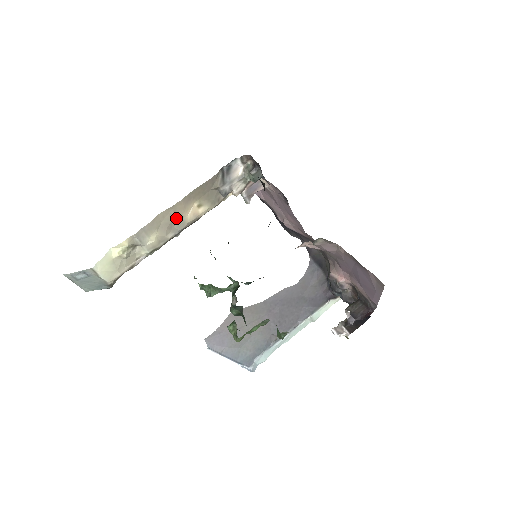
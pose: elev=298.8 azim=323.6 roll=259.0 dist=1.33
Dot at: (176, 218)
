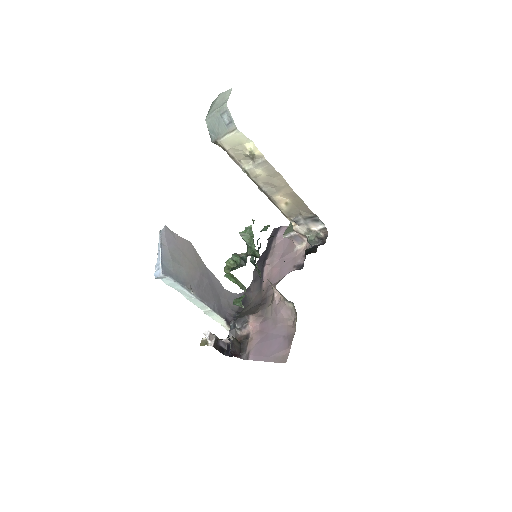
Dot at: (277, 188)
